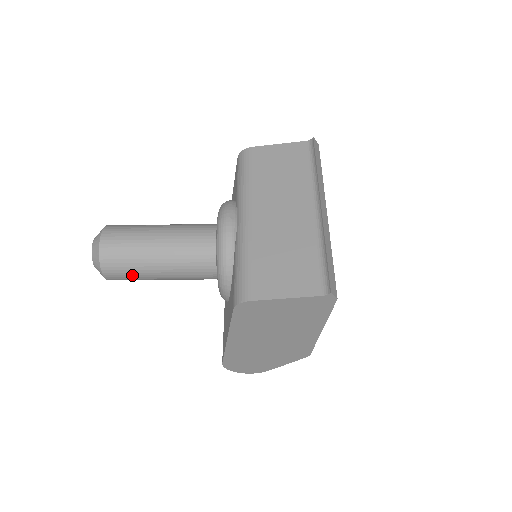
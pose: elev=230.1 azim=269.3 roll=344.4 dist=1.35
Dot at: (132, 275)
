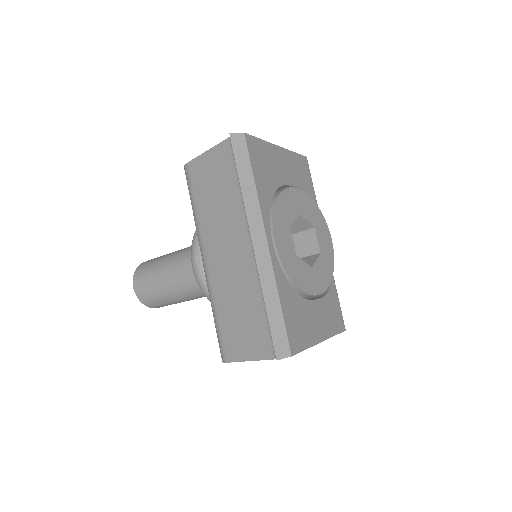
Dot at: occluded
